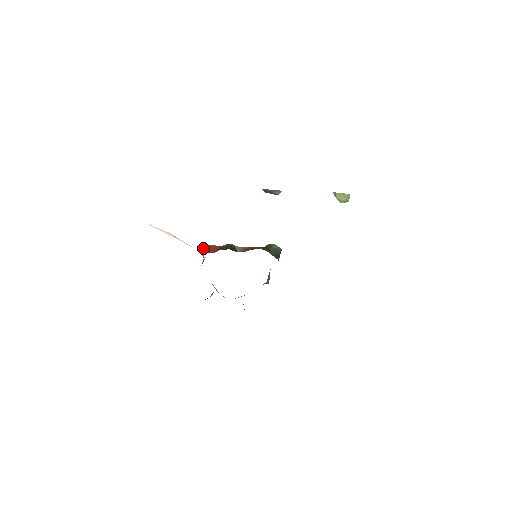
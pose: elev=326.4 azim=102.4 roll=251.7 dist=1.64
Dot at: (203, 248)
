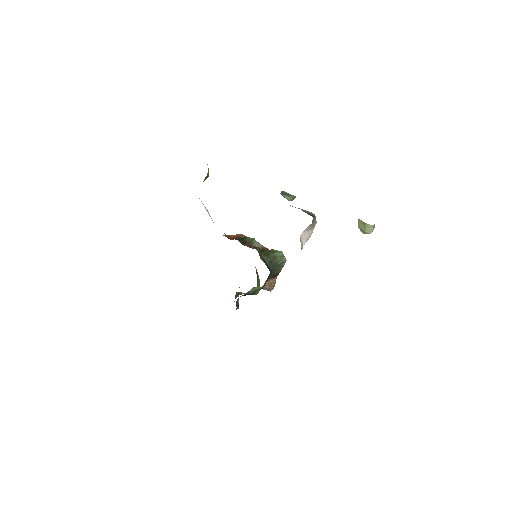
Dot at: occluded
